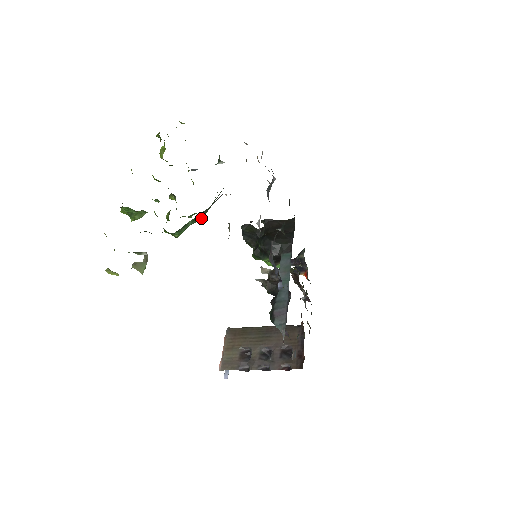
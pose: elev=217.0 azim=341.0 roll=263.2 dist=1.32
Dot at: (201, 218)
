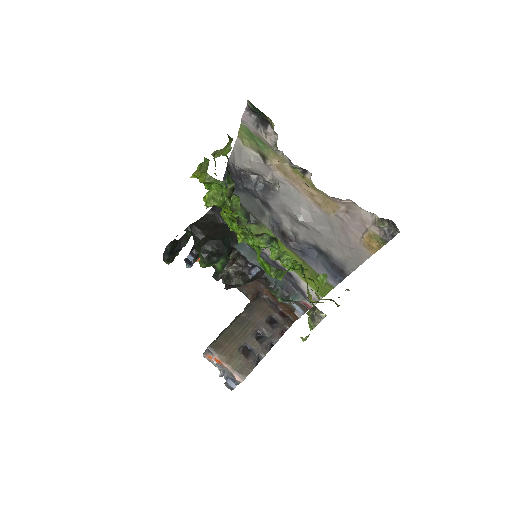
Dot at: occluded
